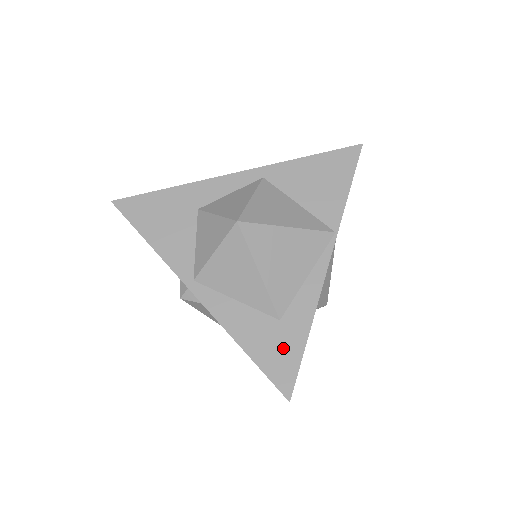
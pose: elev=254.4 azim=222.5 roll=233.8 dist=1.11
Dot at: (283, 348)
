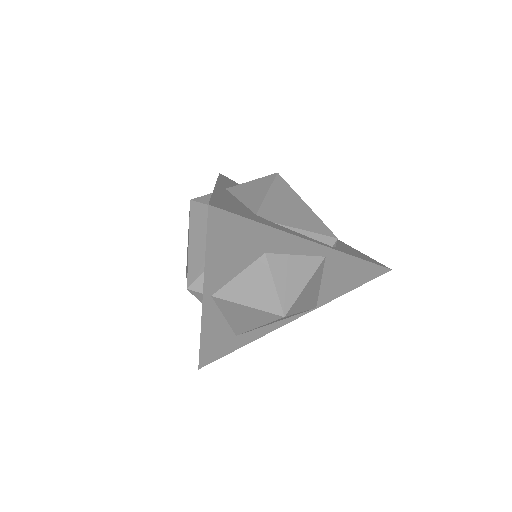
Dot at: (222, 348)
